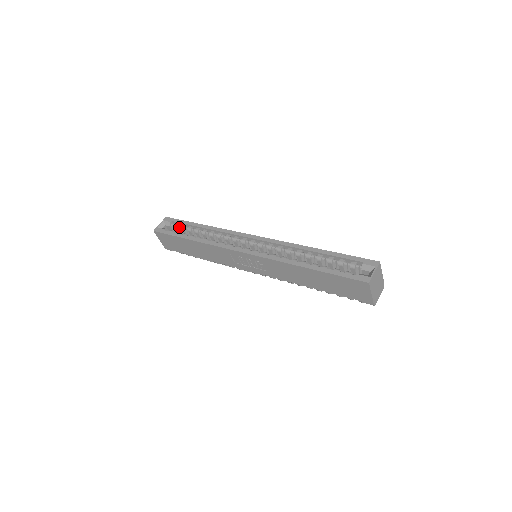
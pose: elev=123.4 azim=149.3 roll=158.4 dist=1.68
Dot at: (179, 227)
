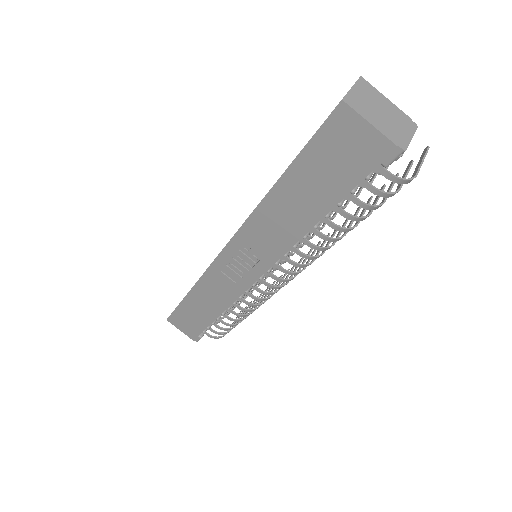
Dot at: occluded
